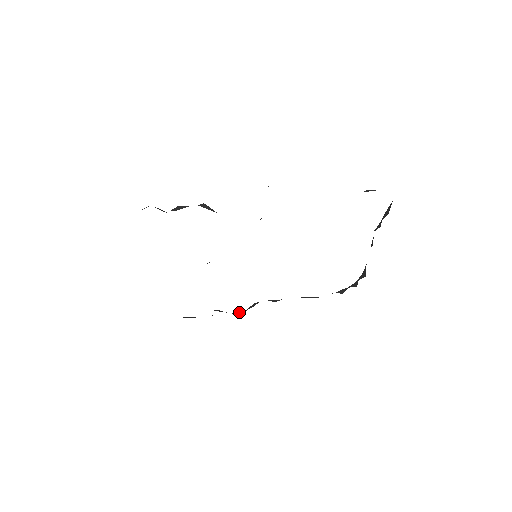
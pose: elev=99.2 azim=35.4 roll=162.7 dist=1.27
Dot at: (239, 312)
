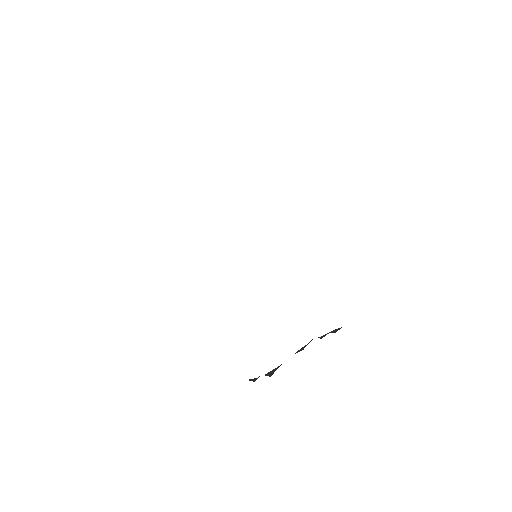
Dot at: occluded
